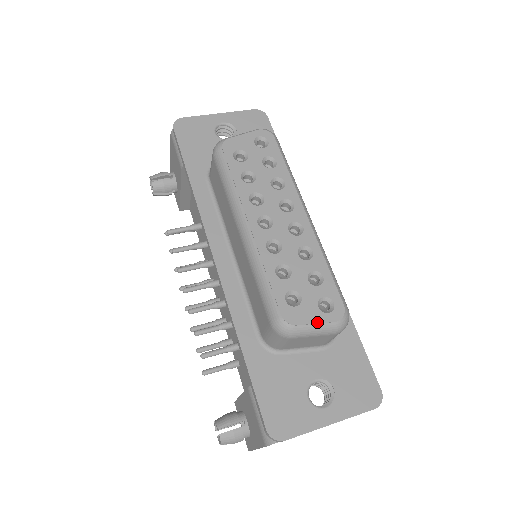
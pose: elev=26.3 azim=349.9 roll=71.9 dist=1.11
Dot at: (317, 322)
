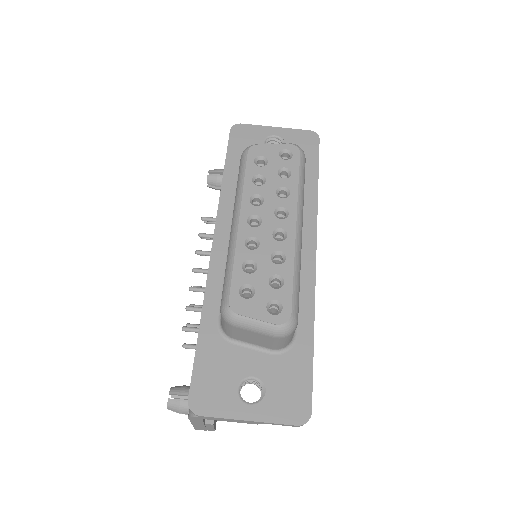
Dot at: (258, 318)
